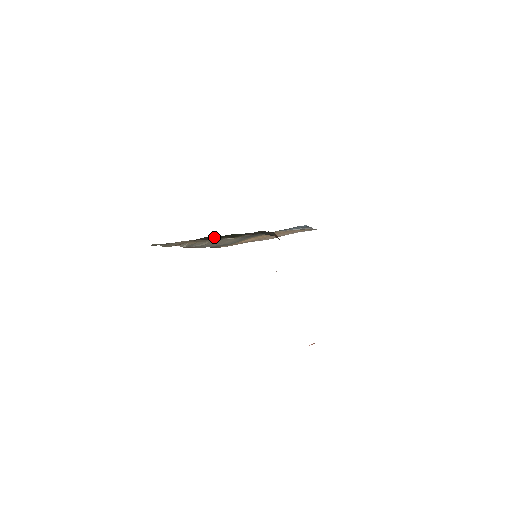
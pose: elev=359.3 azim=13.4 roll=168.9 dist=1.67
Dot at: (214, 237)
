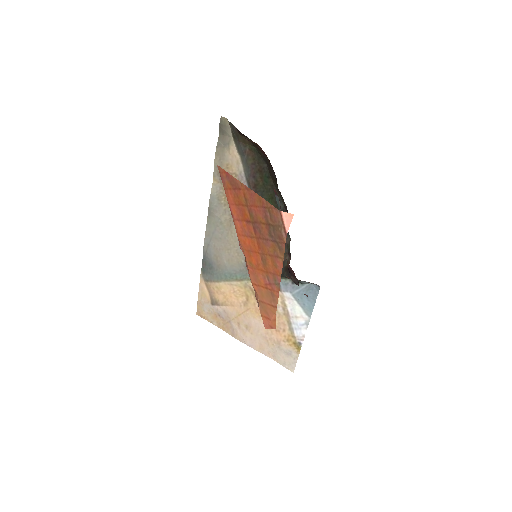
Dot at: (264, 170)
